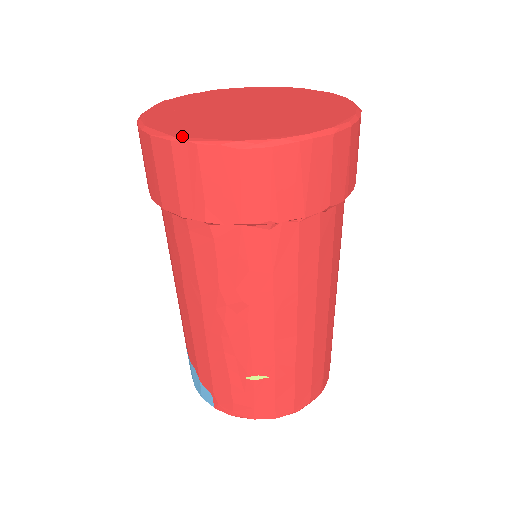
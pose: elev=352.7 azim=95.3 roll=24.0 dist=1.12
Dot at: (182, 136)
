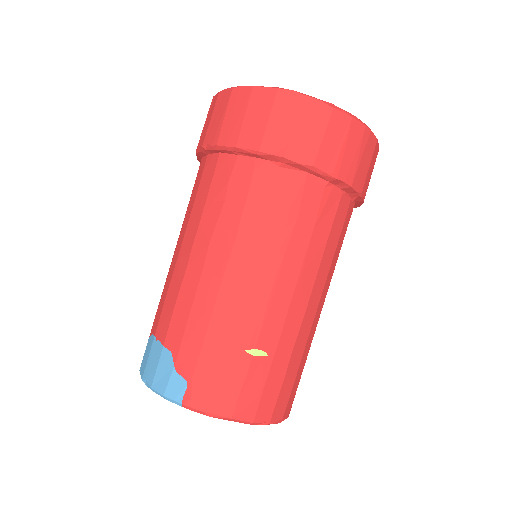
Dot at: (286, 90)
